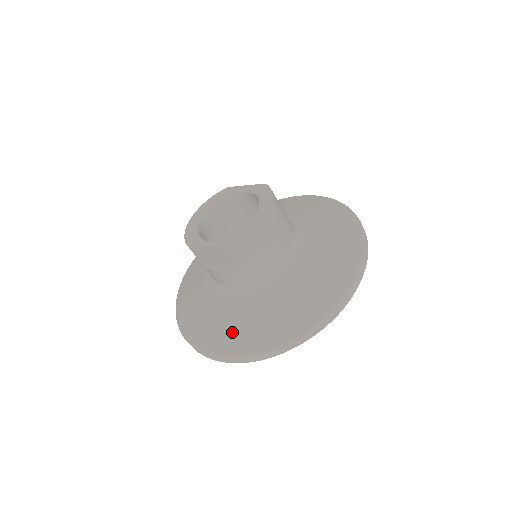
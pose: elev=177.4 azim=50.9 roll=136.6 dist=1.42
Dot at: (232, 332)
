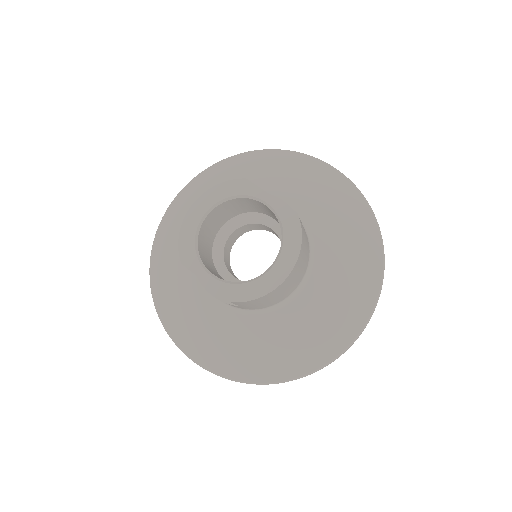
Dot at: (212, 346)
